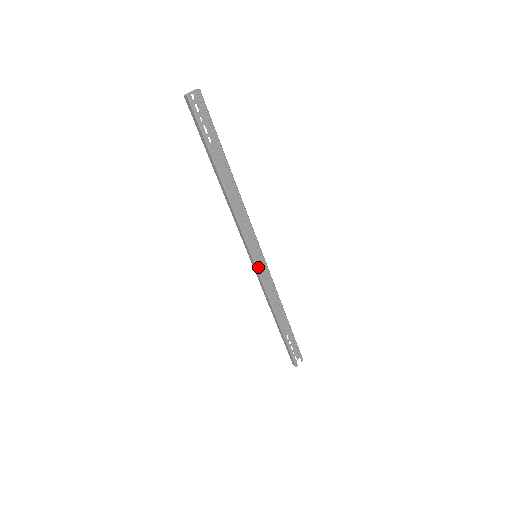
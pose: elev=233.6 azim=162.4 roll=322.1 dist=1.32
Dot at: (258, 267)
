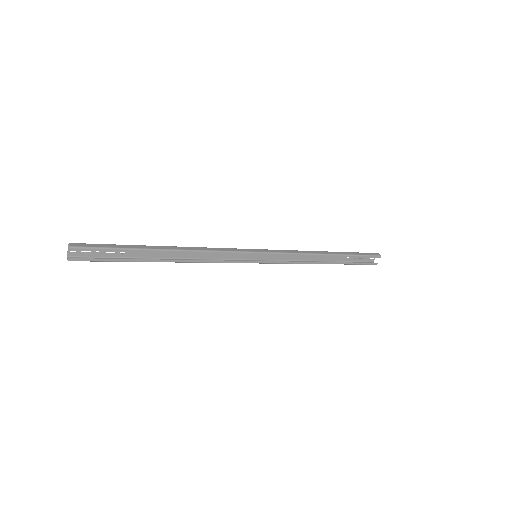
Dot at: (265, 262)
